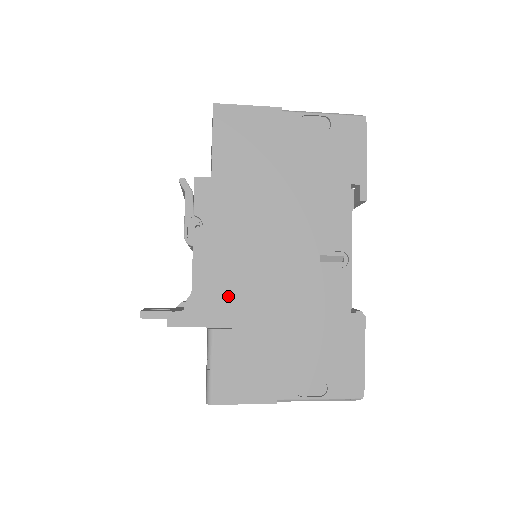
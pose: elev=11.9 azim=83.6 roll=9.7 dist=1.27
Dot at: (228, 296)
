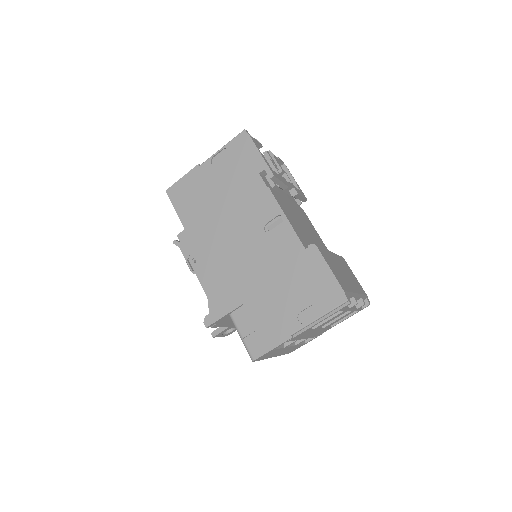
Dot at: (228, 289)
